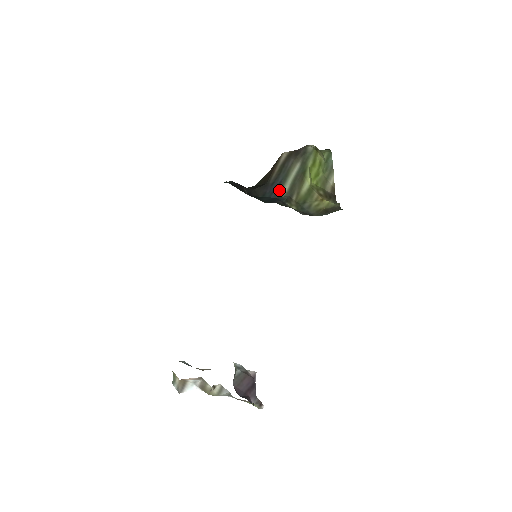
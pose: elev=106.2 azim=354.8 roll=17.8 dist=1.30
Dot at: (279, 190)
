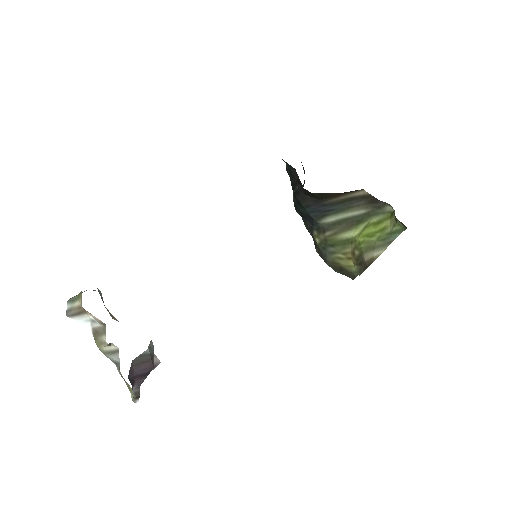
Dot at: (323, 215)
